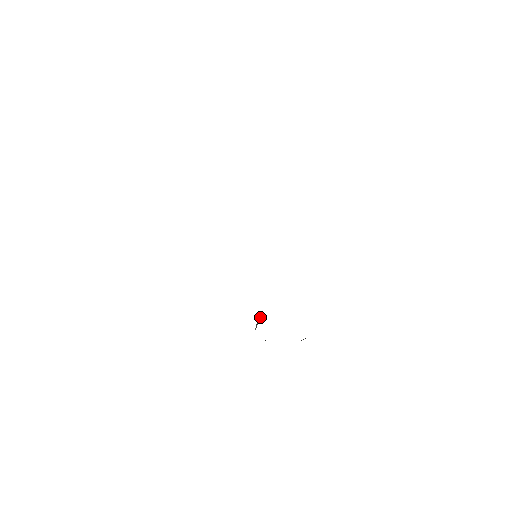
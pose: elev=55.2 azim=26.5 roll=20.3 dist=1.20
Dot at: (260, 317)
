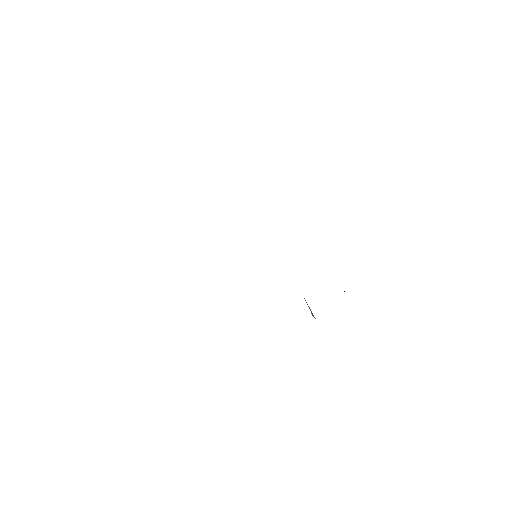
Dot at: (307, 304)
